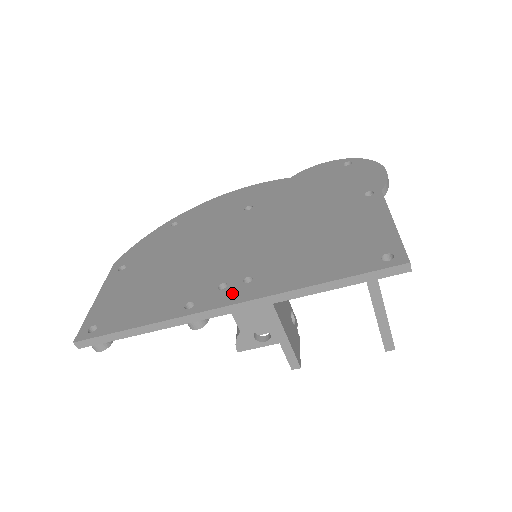
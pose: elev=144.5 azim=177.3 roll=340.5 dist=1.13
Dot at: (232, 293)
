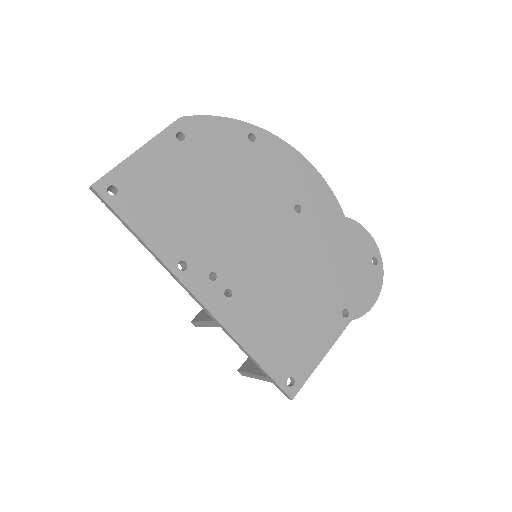
Dot at: (211, 293)
